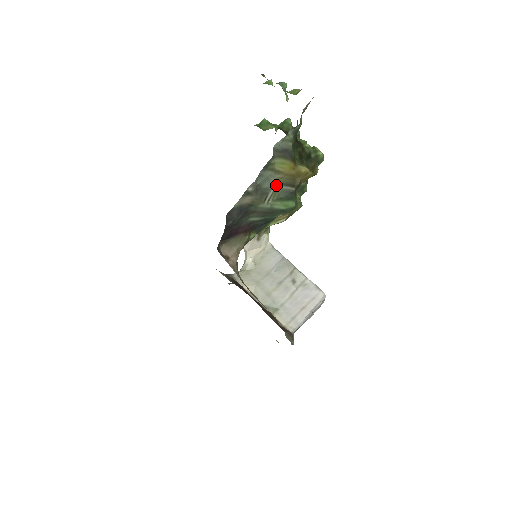
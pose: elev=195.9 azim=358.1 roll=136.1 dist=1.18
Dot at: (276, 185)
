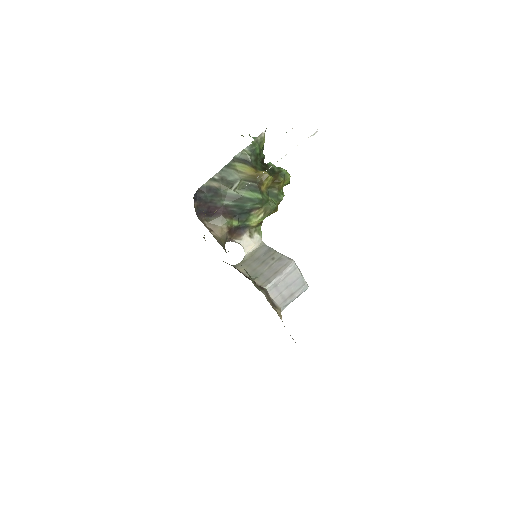
Dot at: (241, 181)
